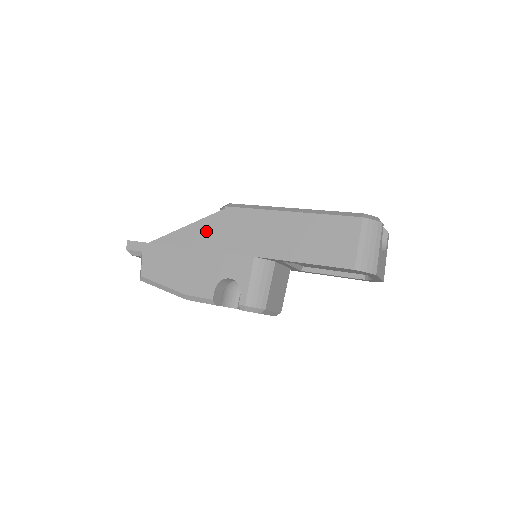
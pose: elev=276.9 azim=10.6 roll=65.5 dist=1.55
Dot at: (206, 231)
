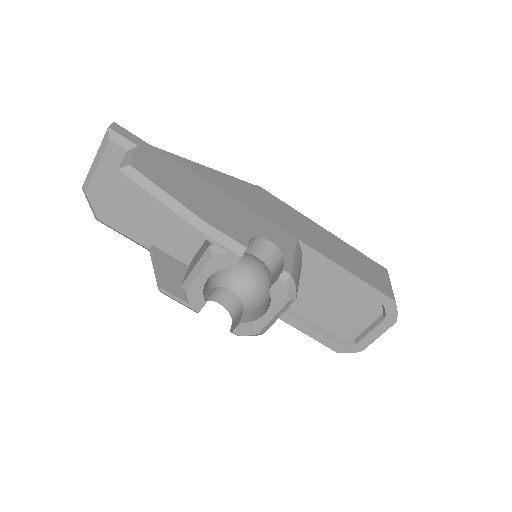
Dot at: (237, 187)
